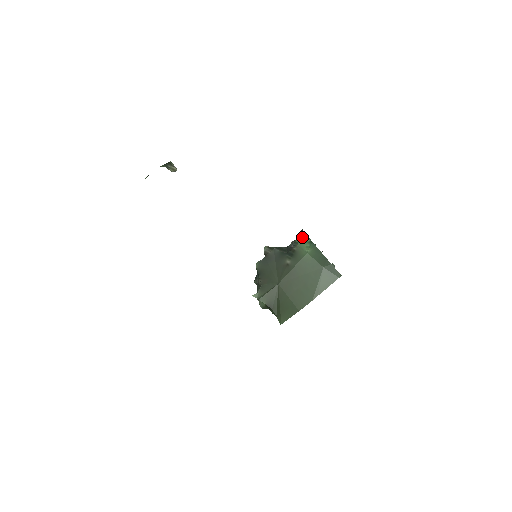
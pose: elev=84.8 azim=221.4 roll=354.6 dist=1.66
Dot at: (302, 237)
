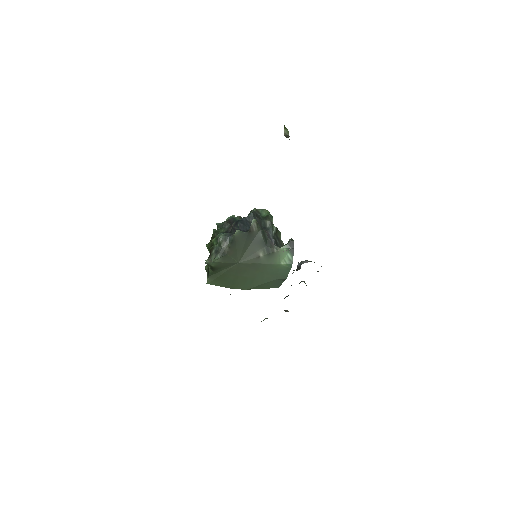
Dot at: occluded
